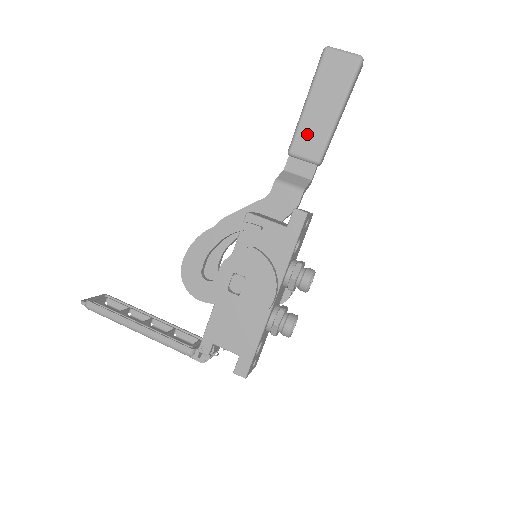
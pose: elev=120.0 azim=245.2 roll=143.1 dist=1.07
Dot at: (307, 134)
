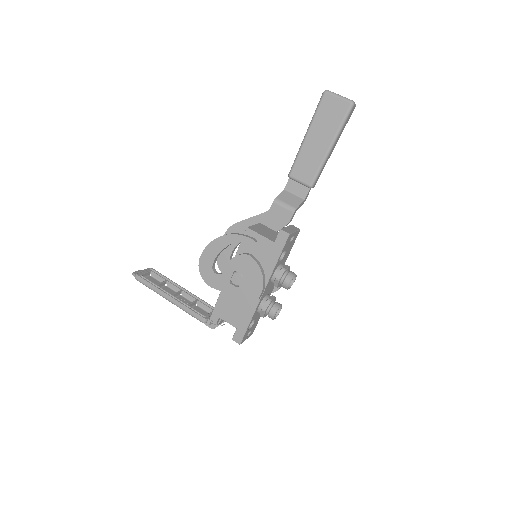
Dot at: (304, 163)
